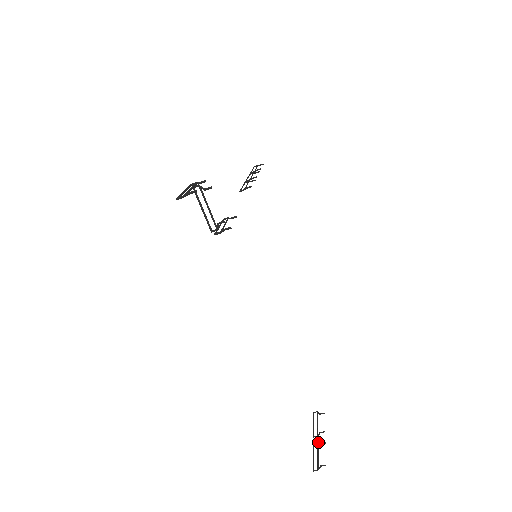
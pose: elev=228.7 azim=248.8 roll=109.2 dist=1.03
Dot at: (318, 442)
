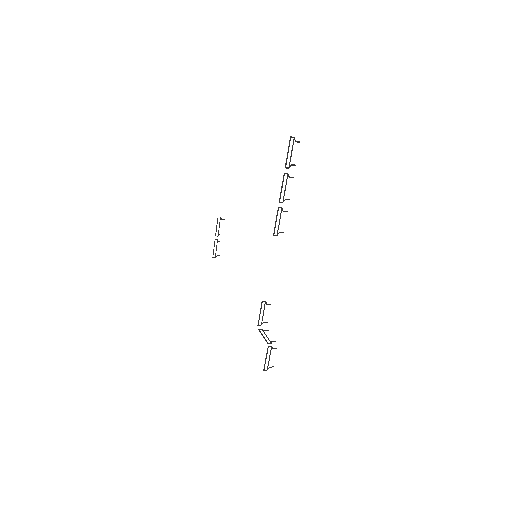
Dot at: (218, 241)
